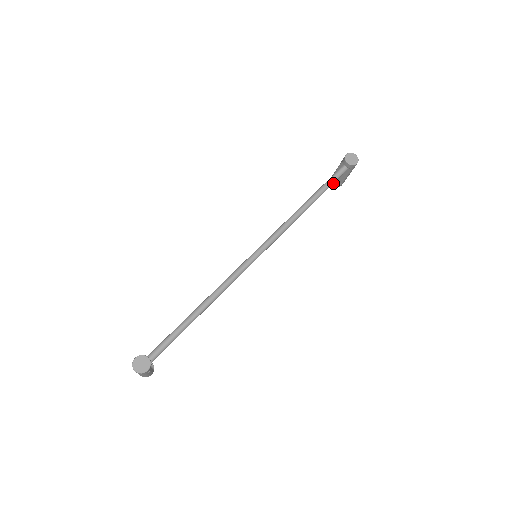
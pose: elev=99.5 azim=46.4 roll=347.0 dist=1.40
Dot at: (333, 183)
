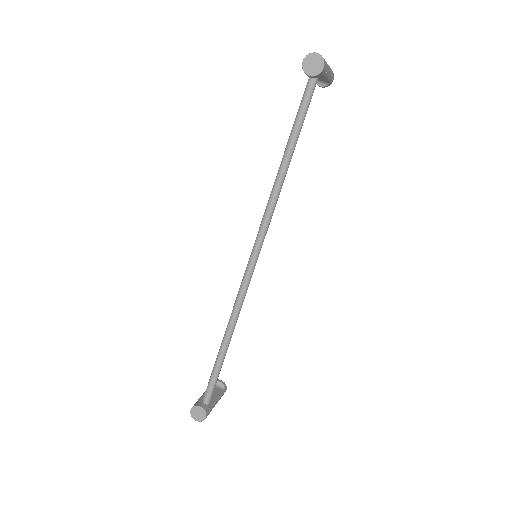
Dot at: (307, 110)
